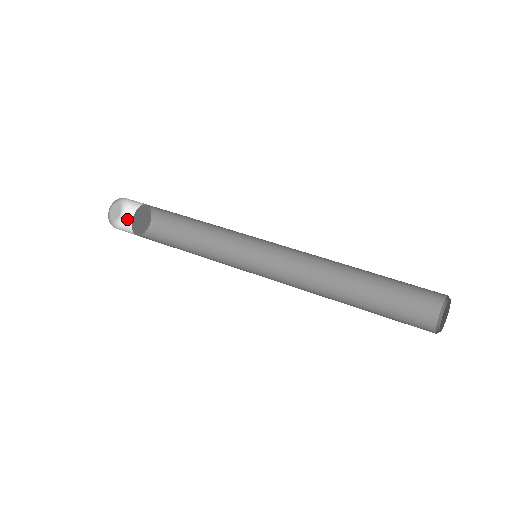
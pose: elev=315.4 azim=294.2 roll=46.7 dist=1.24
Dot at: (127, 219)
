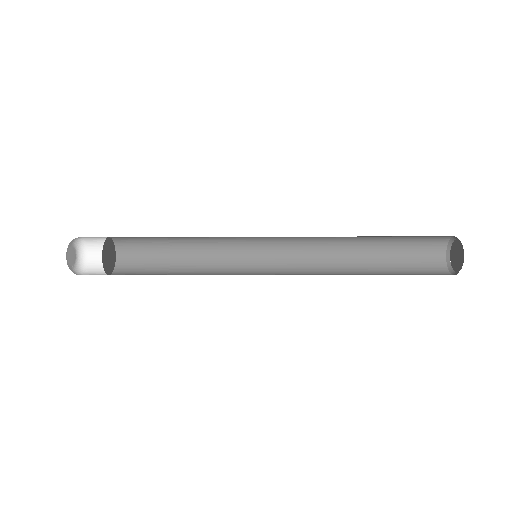
Dot at: (85, 260)
